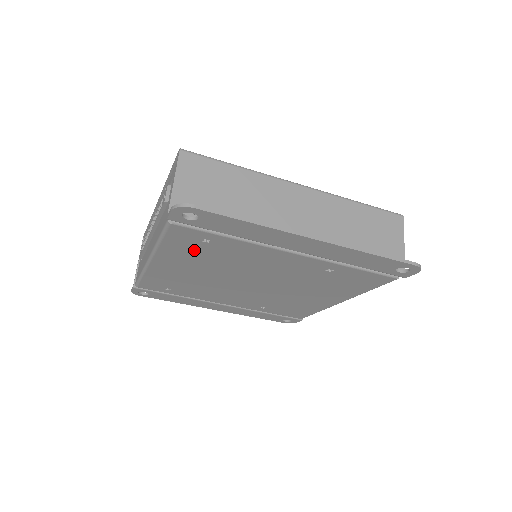
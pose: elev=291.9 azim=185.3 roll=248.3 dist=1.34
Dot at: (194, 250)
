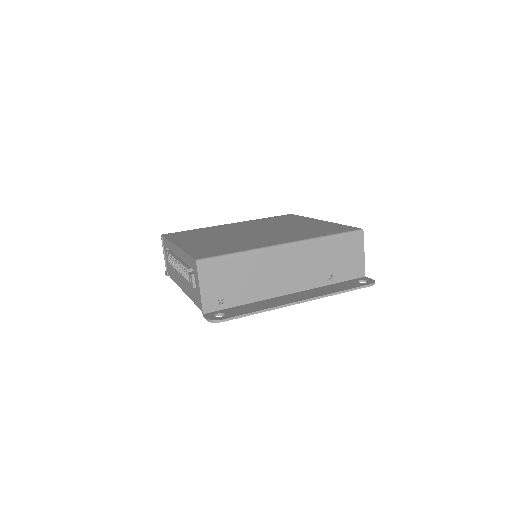
Dot at: occluded
